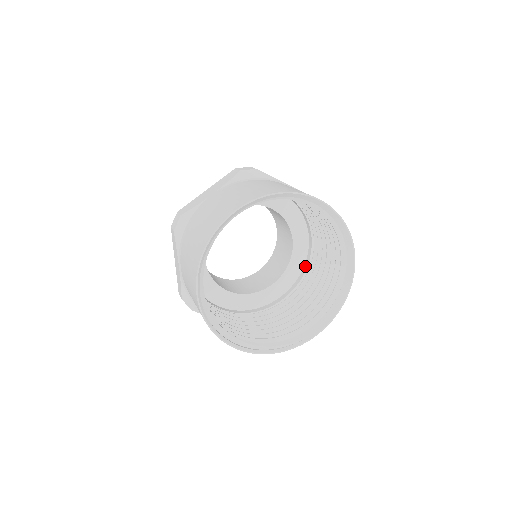
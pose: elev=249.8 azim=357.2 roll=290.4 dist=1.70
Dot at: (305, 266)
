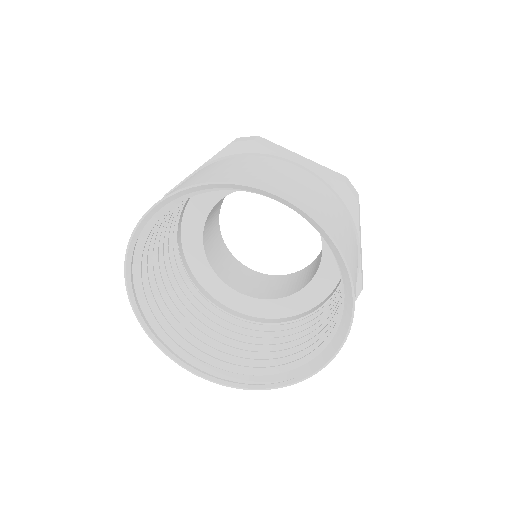
Dot at: occluded
